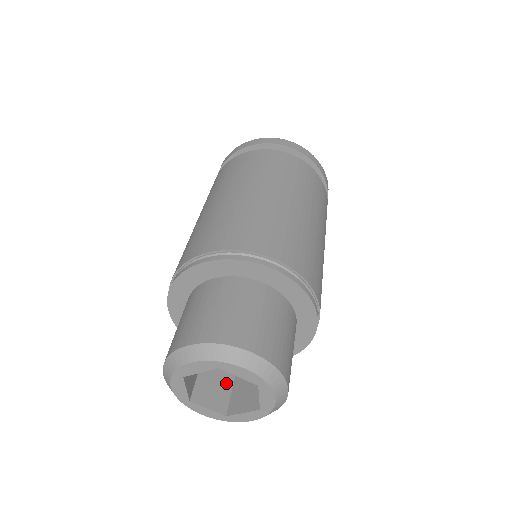
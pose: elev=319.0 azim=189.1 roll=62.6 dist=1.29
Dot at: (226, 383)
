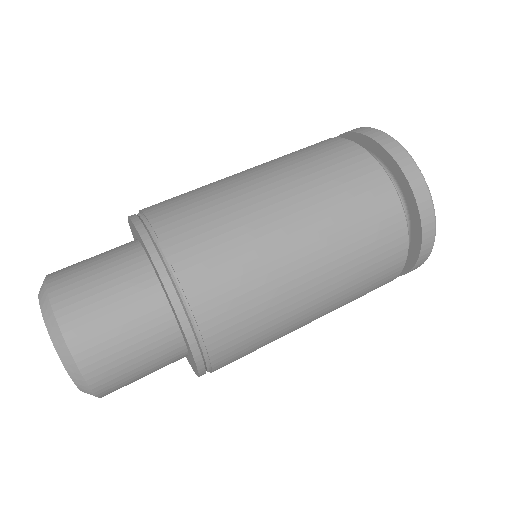
Dot at: occluded
